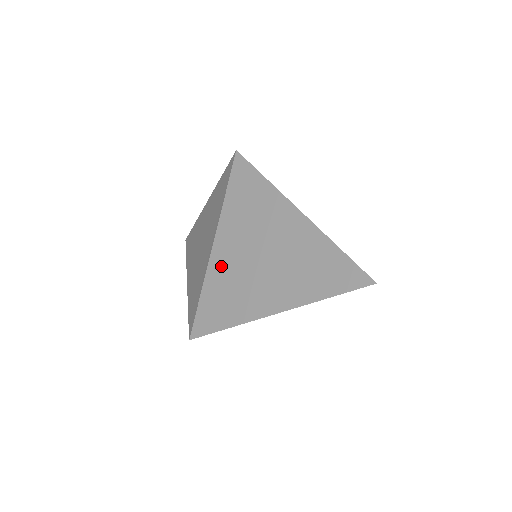
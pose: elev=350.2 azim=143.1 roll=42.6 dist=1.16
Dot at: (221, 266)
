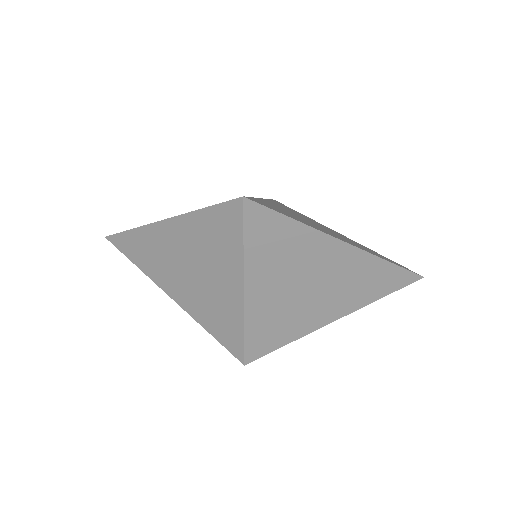
Dot at: (262, 307)
